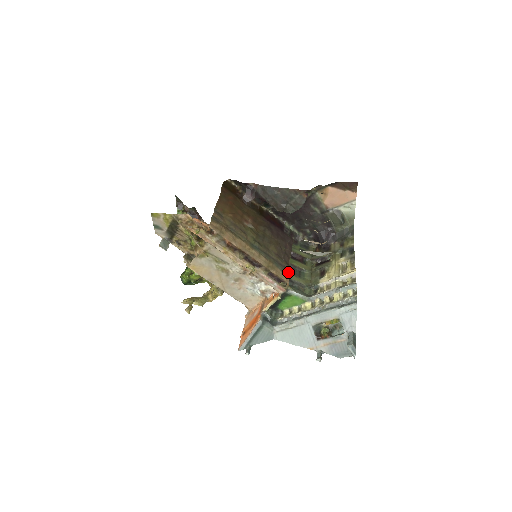
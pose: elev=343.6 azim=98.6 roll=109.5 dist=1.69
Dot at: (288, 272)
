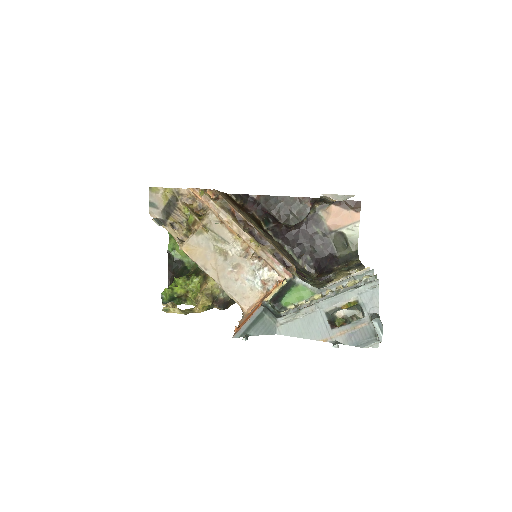
Dot at: (294, 264)
